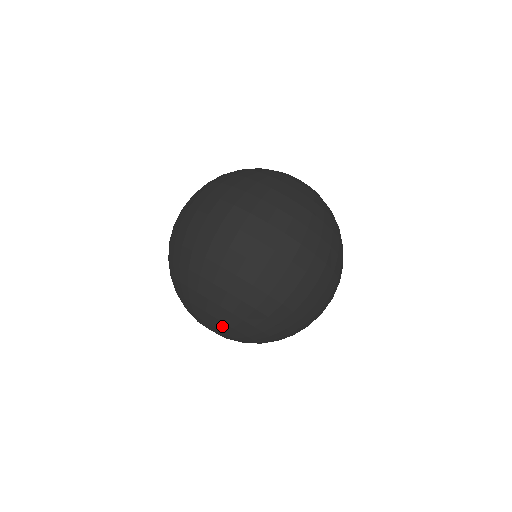
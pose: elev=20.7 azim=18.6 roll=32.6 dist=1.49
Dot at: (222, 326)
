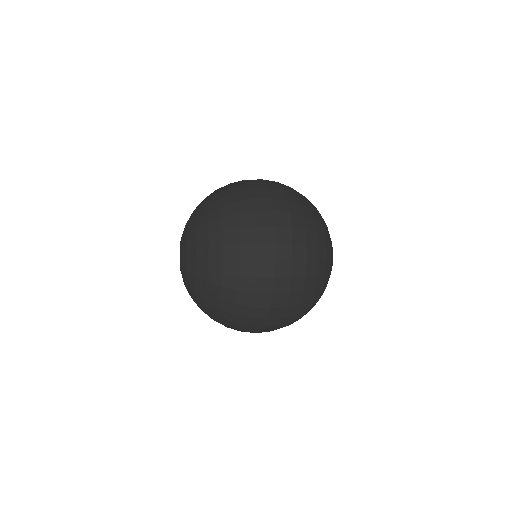
Dot at: (192, 241)
